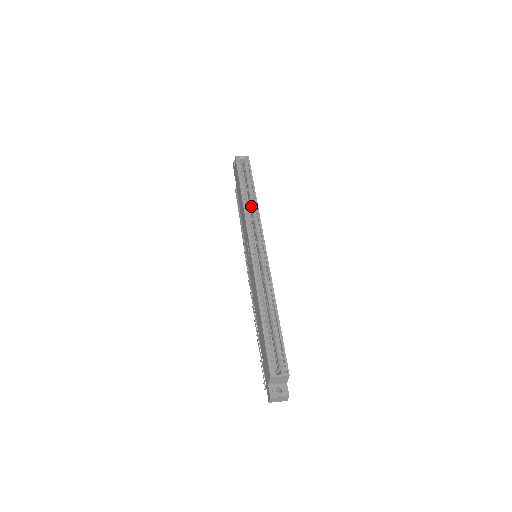
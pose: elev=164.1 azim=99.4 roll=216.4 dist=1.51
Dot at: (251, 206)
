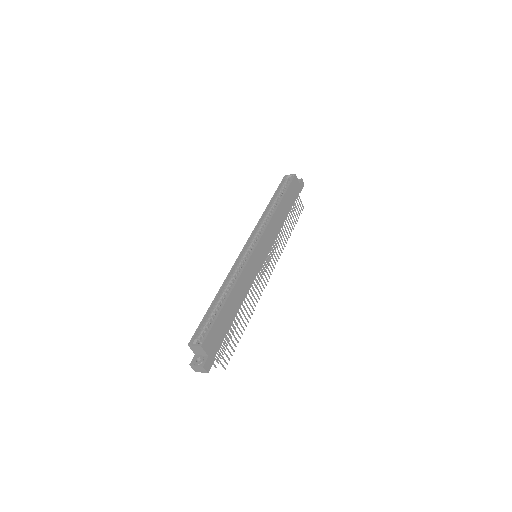
Dot at: (271, 214)
